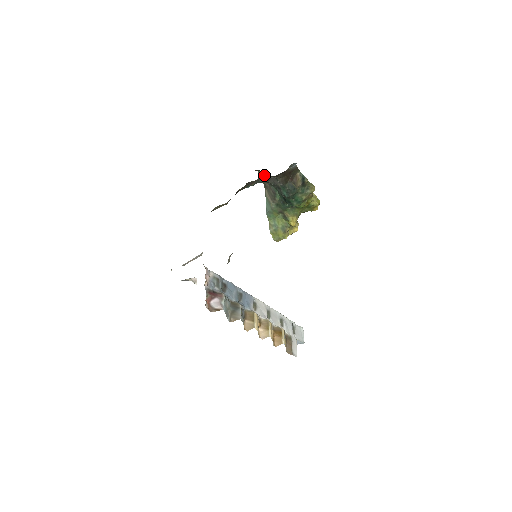
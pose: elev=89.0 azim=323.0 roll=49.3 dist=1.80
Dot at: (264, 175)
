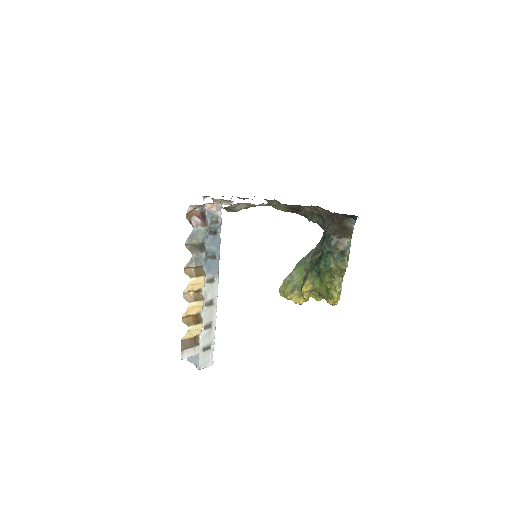
Dot at: occluded
